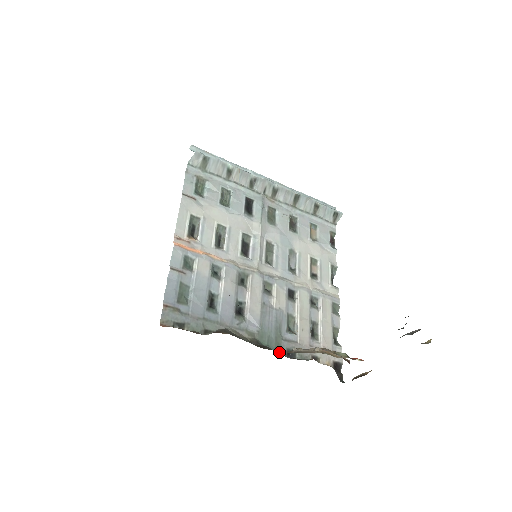
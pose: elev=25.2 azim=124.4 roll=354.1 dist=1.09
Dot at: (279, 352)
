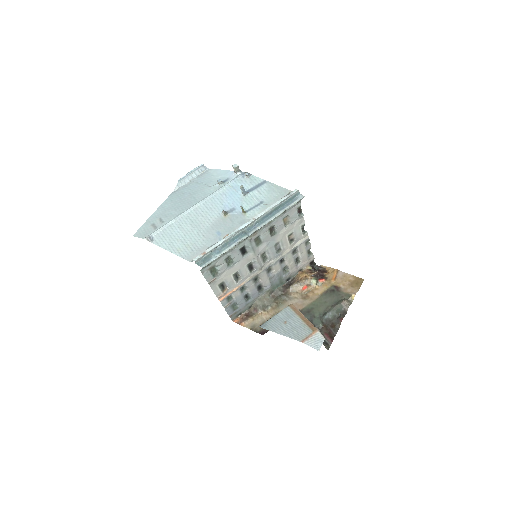
Dot at: (283, 284)
